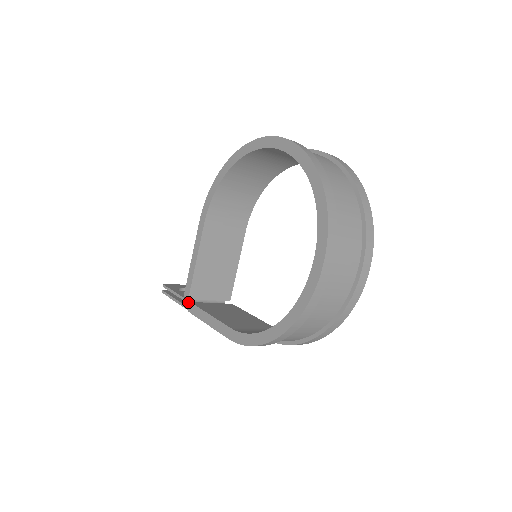
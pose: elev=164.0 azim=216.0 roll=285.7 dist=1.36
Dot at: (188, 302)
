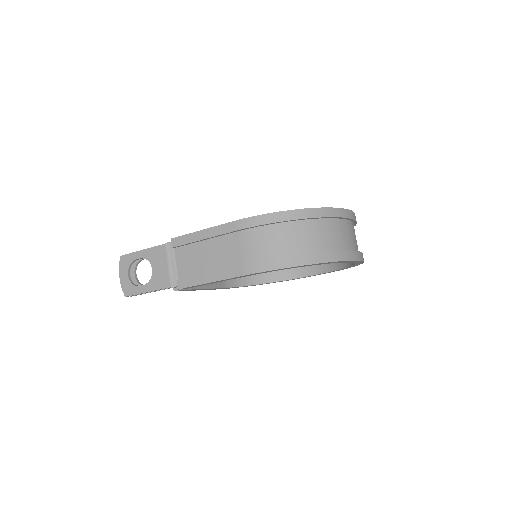
Dot at: (155, 256)
